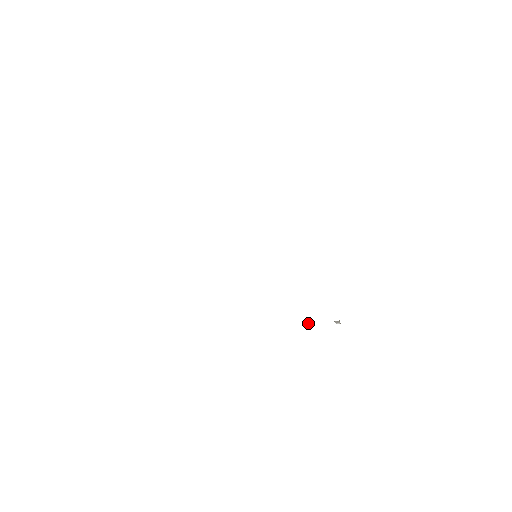
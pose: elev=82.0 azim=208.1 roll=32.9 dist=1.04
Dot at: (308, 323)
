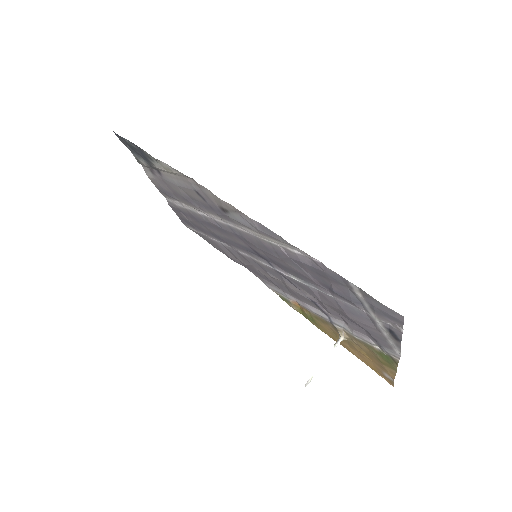
Dot at: (306, 384)
